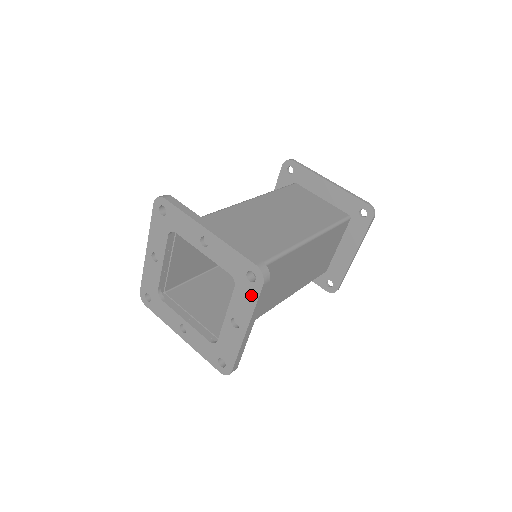
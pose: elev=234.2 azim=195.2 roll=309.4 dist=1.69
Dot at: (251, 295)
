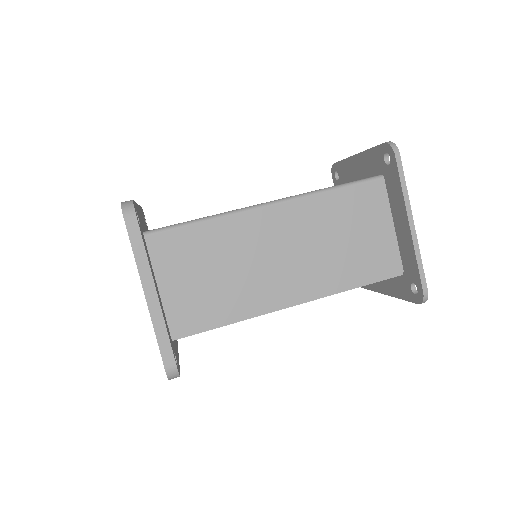
Dot at: occluded
